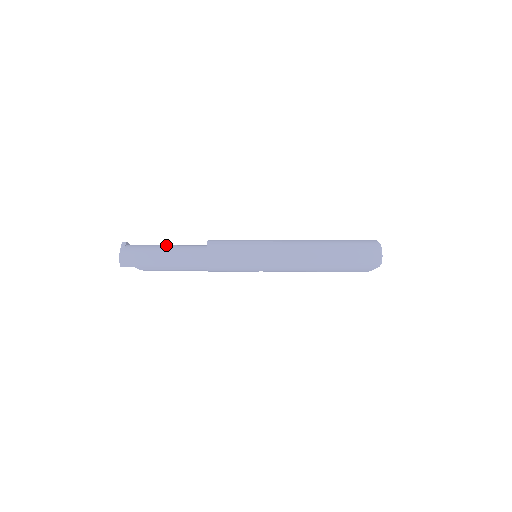
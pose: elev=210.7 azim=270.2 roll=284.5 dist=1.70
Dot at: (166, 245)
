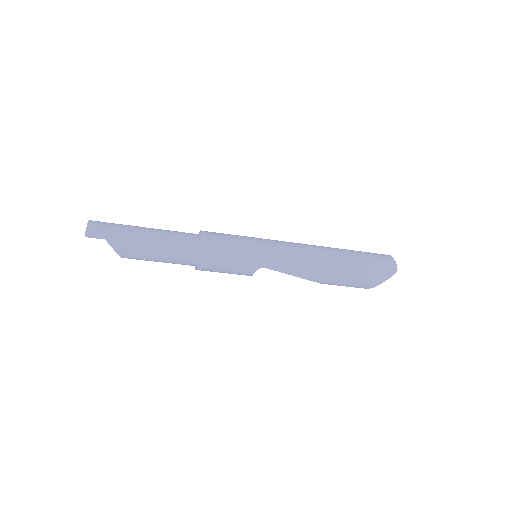
Dot at: occluded
